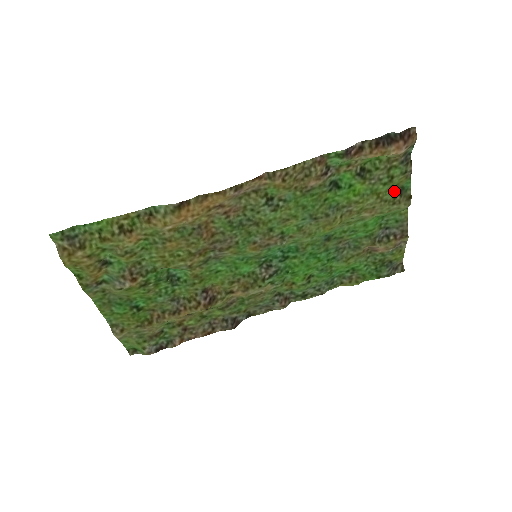
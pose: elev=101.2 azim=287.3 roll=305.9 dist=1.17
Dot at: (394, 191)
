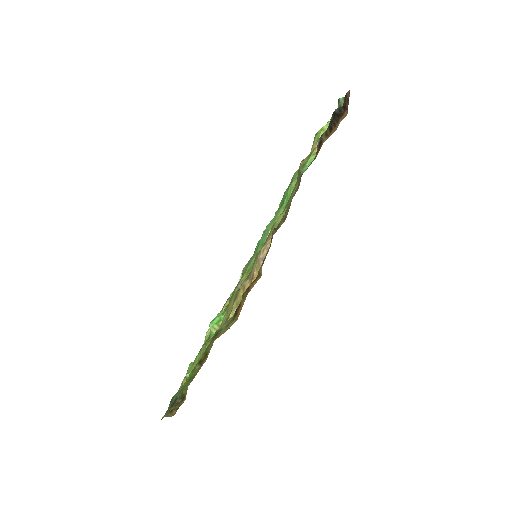
Dot at: occluded
